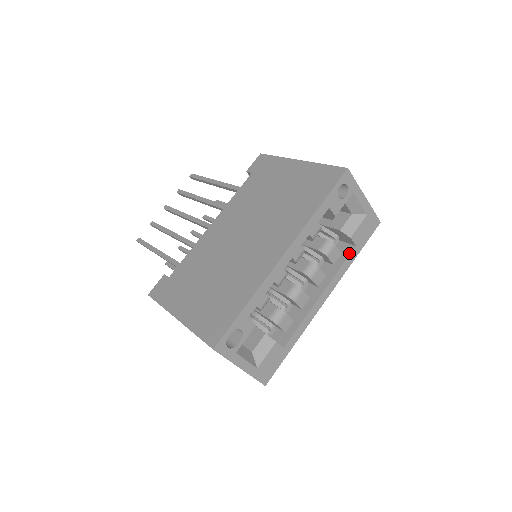
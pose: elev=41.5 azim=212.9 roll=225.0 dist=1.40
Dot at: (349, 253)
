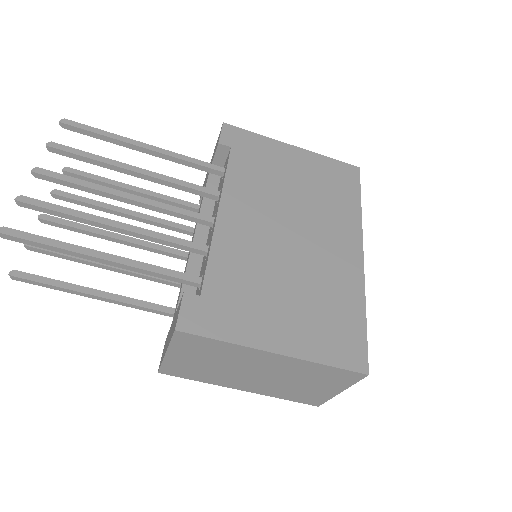
Dot at: occluded
